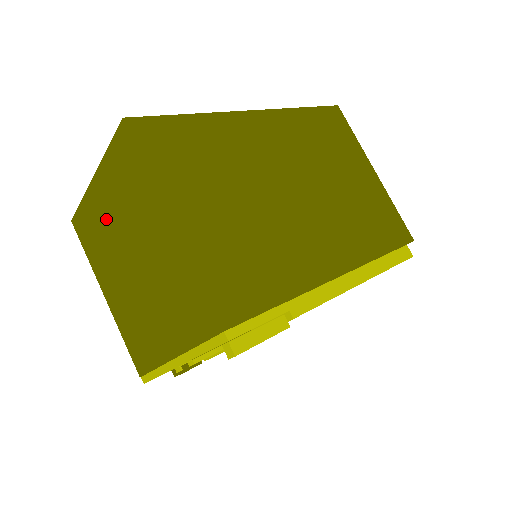
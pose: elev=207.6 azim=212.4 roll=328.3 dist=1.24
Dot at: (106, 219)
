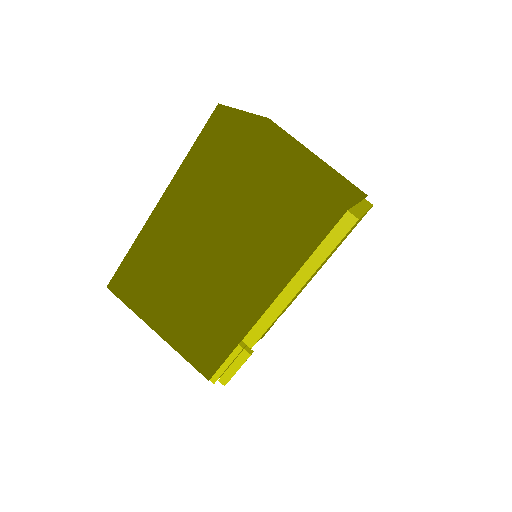
Dot at: occluded
